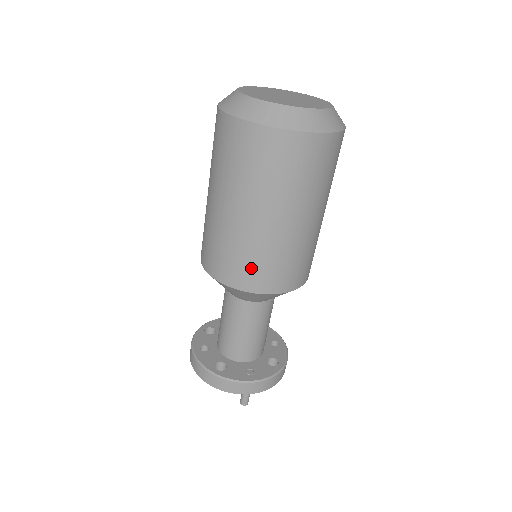
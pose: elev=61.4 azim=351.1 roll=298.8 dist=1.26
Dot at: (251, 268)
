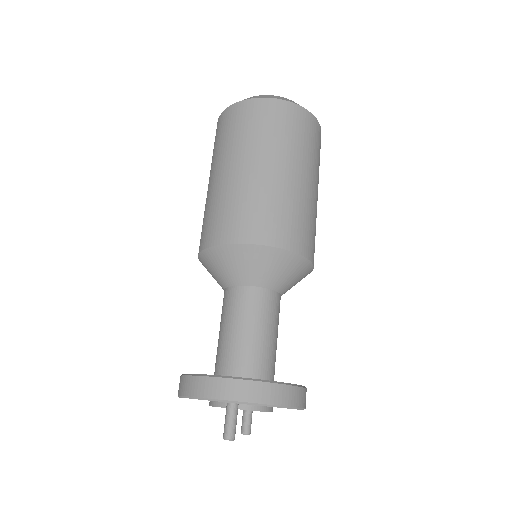
Dot at: (225, 218)
